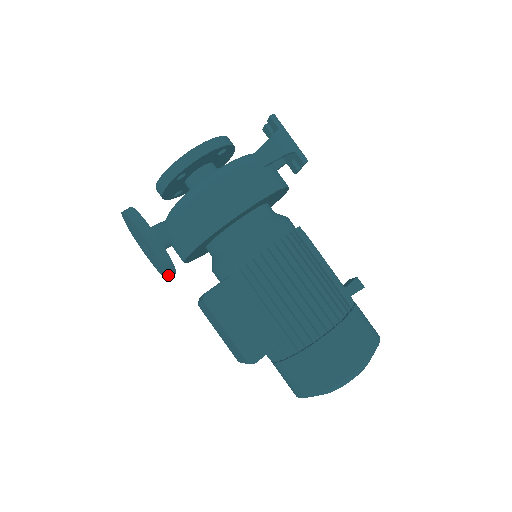
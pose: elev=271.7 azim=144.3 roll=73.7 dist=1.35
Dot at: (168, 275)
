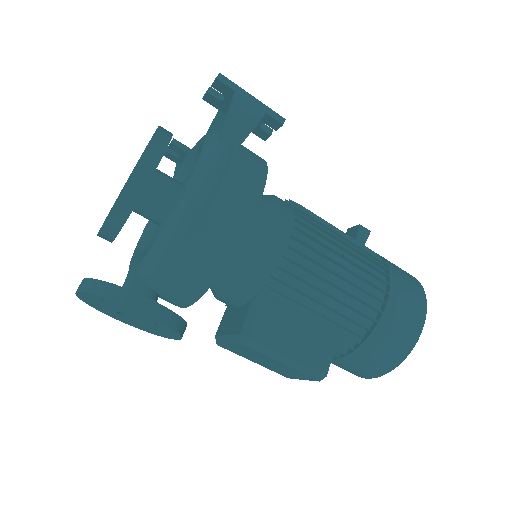
Dot at: (181, 337)
